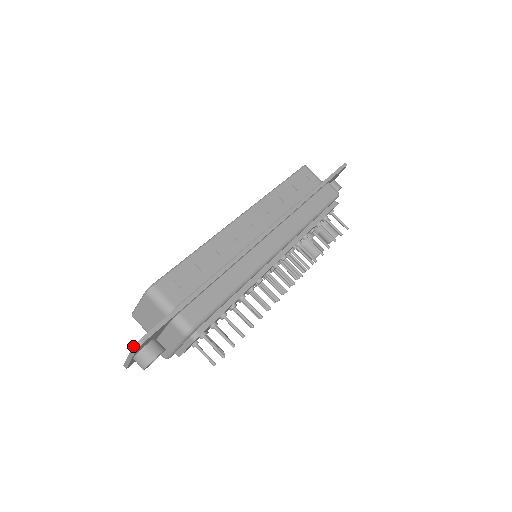
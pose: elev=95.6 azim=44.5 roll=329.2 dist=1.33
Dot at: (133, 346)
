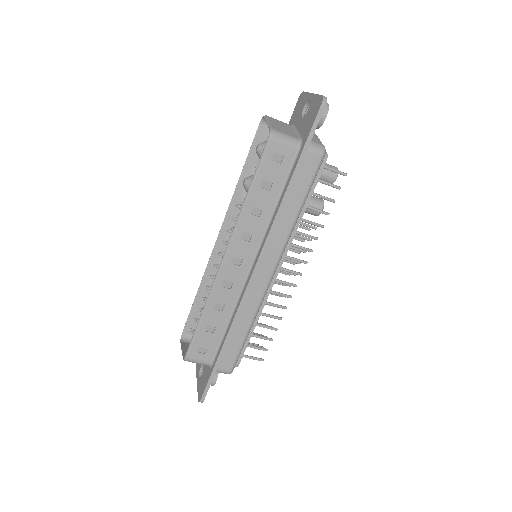
Dot at: (198, 401)
